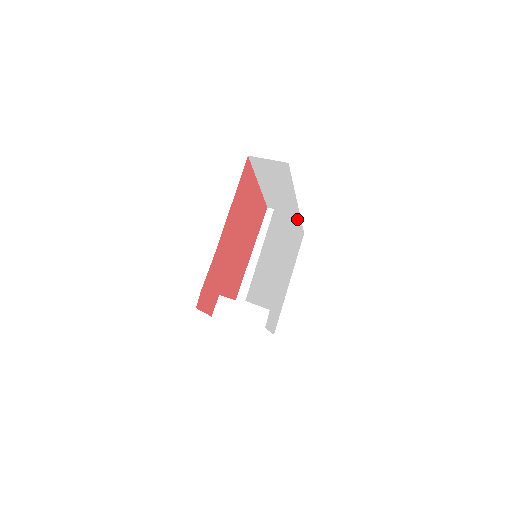
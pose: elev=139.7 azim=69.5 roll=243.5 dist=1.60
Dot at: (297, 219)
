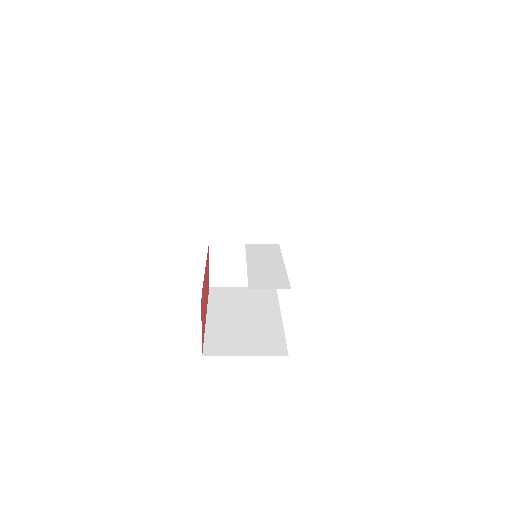
Dot at: occluded
